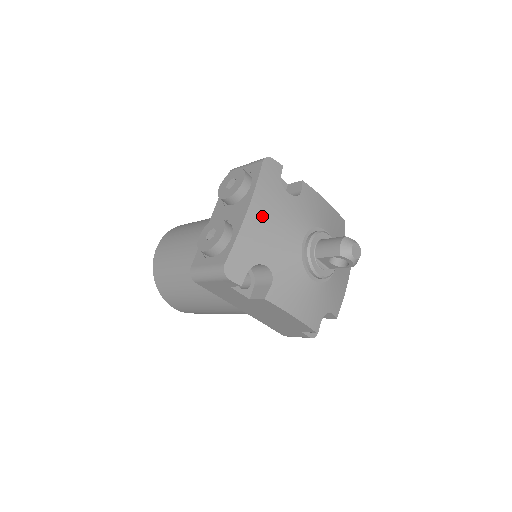
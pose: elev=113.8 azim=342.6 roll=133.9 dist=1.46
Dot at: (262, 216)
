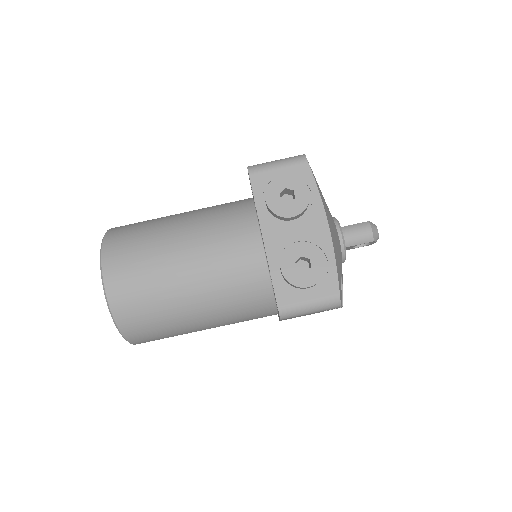
Dot at: (331, 227)
